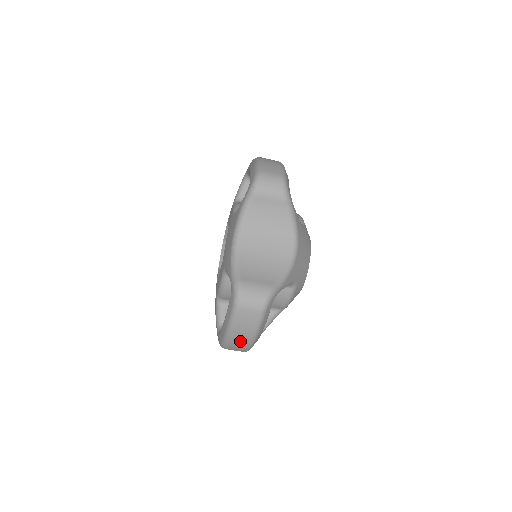
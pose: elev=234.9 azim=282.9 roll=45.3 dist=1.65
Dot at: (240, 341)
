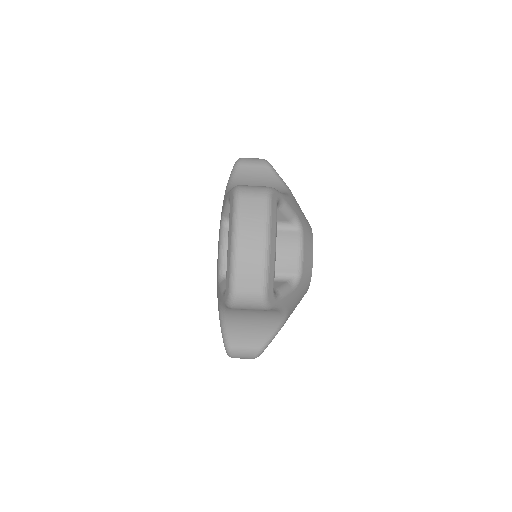
Dot at: (251, 251)
